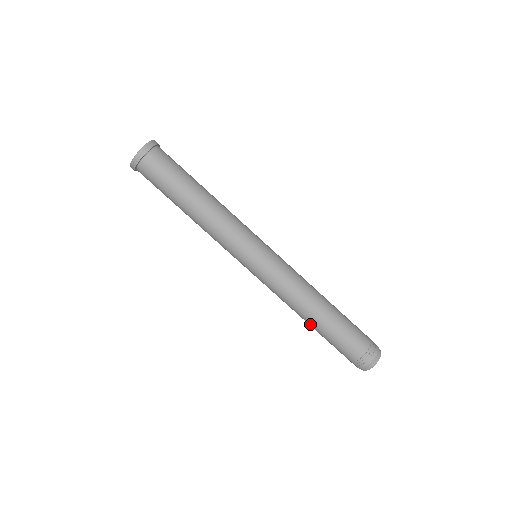
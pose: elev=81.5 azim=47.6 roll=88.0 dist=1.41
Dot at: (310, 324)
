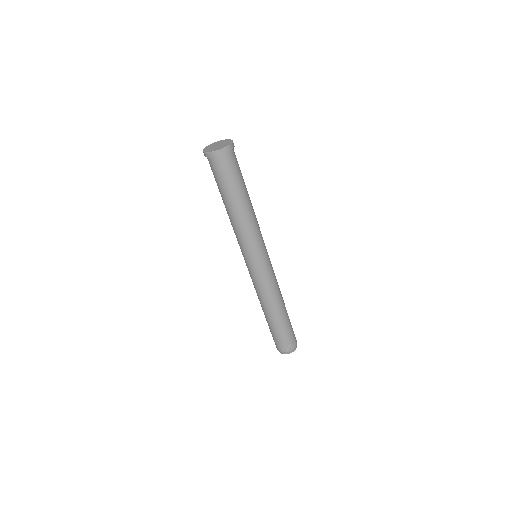
Dot at: occluded
